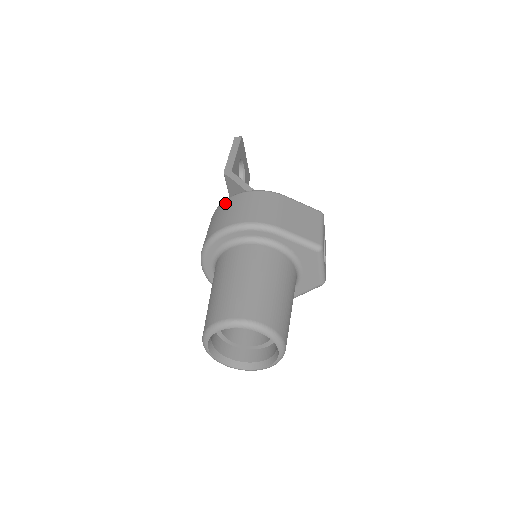
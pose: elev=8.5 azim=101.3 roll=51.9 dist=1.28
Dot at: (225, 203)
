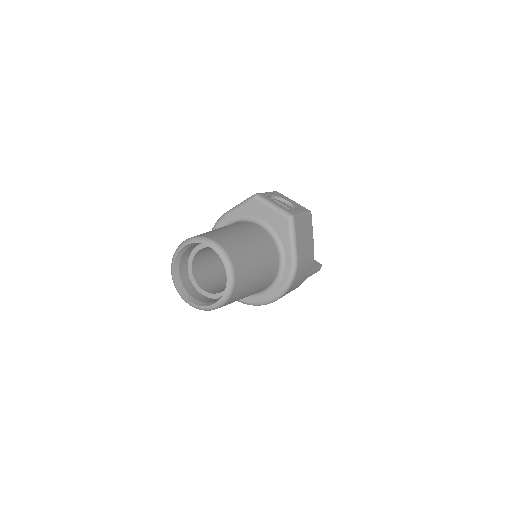
Dot at: occluded
